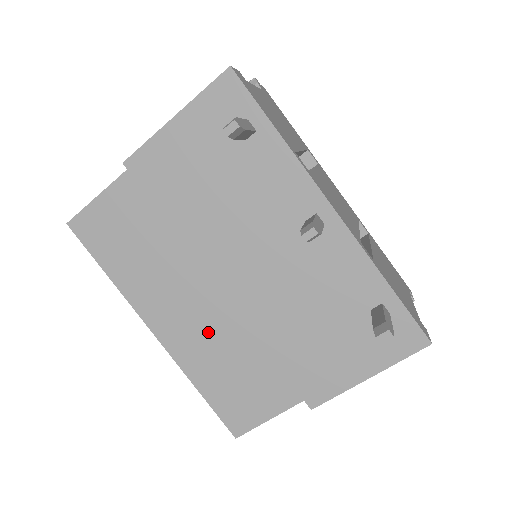
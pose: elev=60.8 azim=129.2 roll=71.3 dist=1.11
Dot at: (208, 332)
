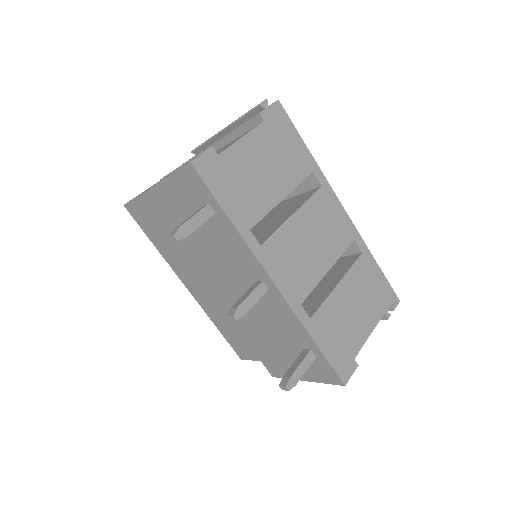
Dot at: occluded
